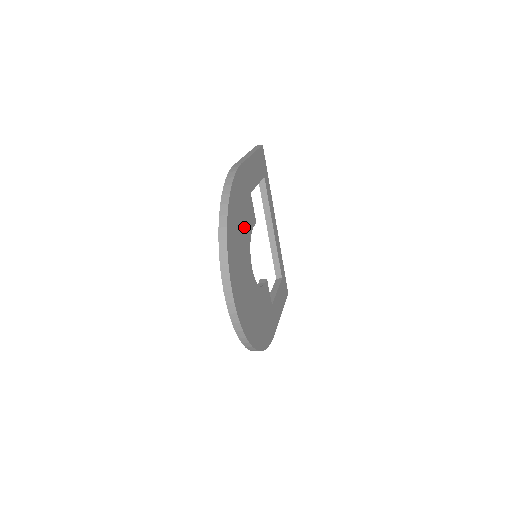
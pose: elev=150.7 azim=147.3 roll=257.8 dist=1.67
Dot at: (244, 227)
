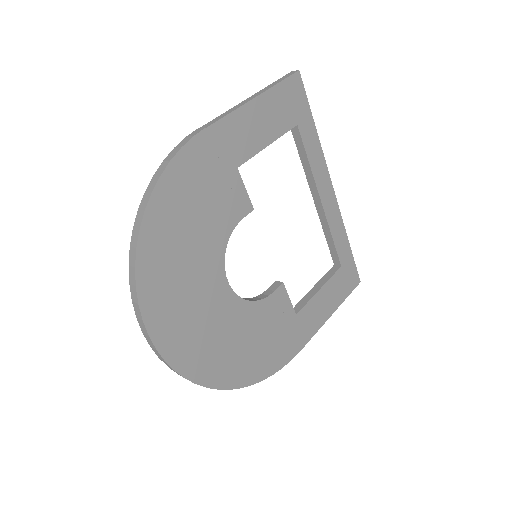
Dot at: (205, 229)
